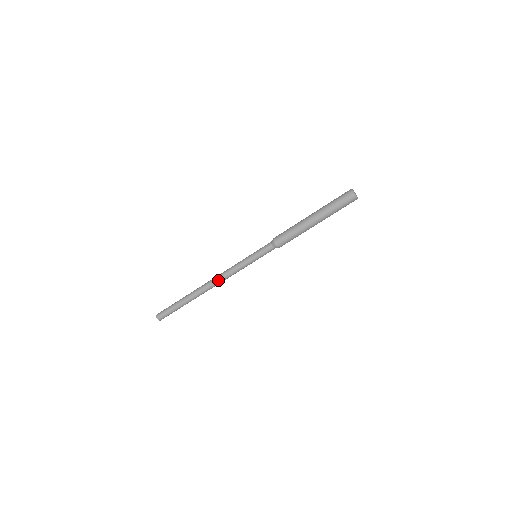
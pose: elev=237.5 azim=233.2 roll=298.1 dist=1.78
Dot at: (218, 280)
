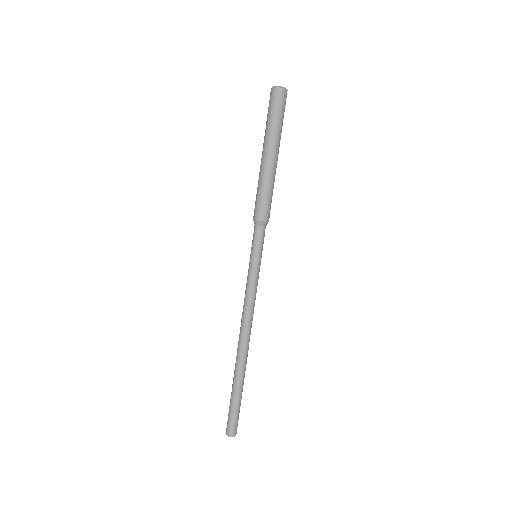
Dot at: (243, 322)
